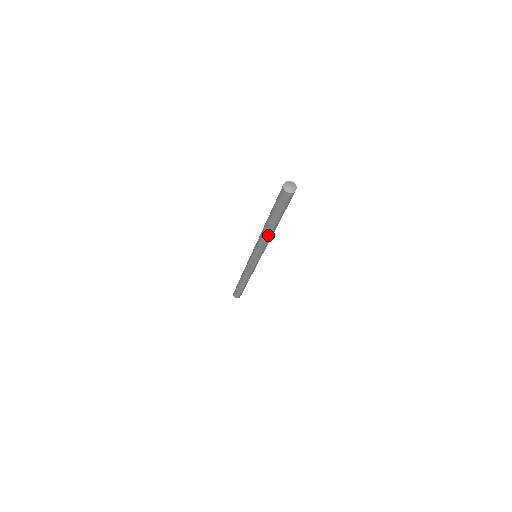
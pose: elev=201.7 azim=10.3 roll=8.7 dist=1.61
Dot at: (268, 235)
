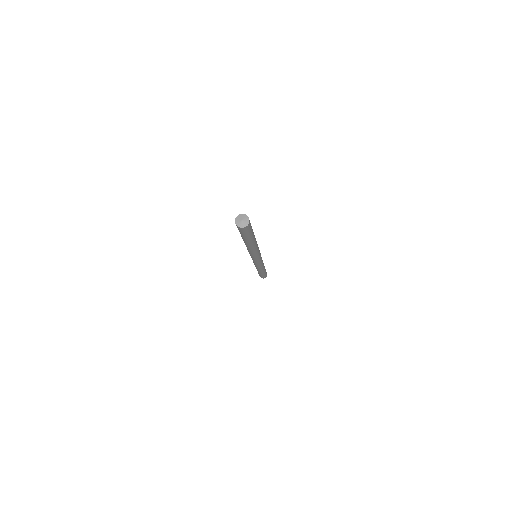
Dot at: (253, 248)
